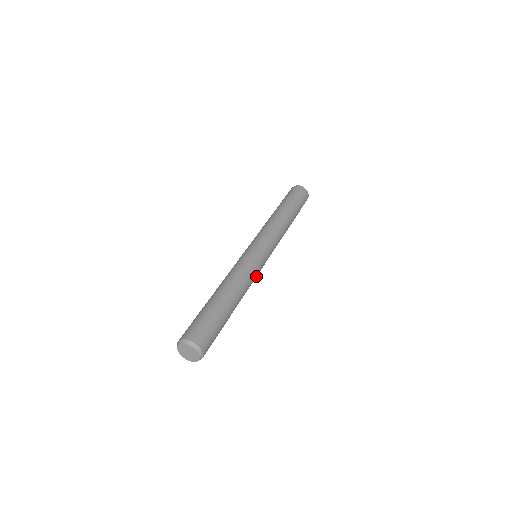
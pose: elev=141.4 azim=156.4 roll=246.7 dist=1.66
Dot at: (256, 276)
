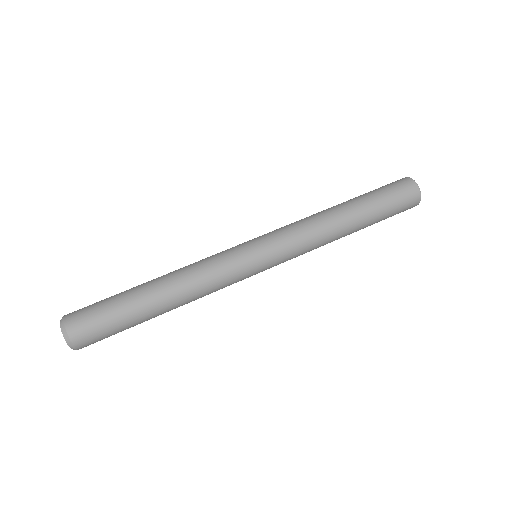
Dot at: (230, 284)
